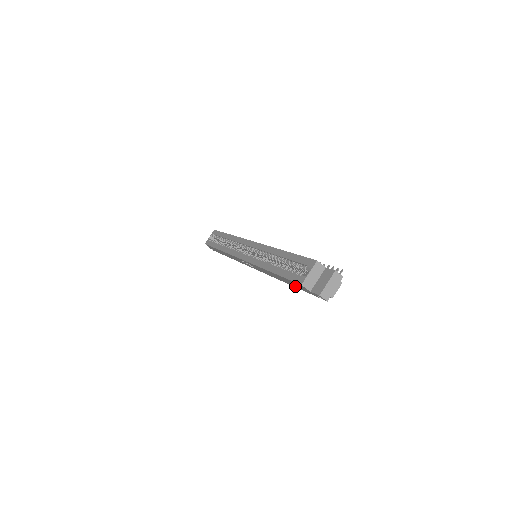
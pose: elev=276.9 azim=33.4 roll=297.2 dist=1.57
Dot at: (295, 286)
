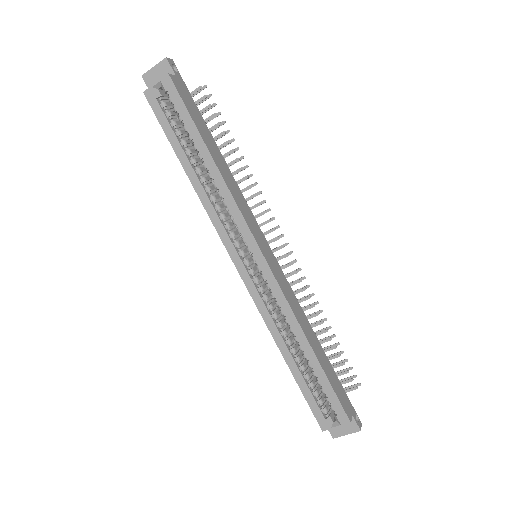
Dot at: occluded
